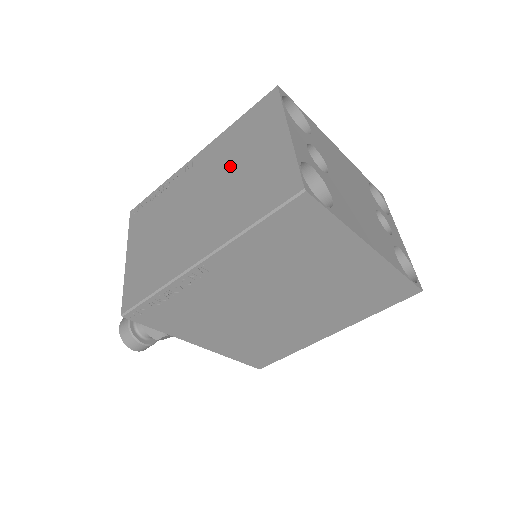
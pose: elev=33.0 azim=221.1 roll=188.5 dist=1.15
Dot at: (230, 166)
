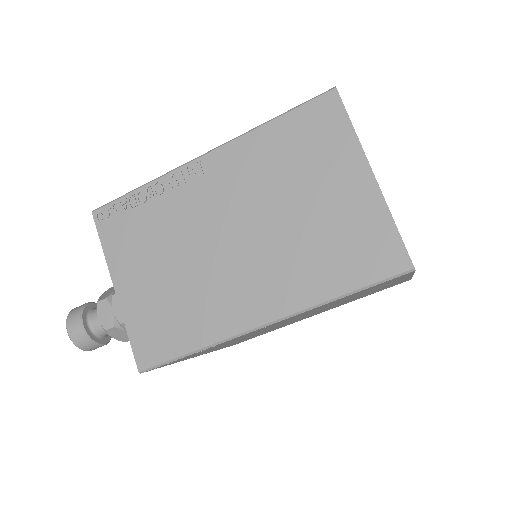
Dot at: (279, 196)
